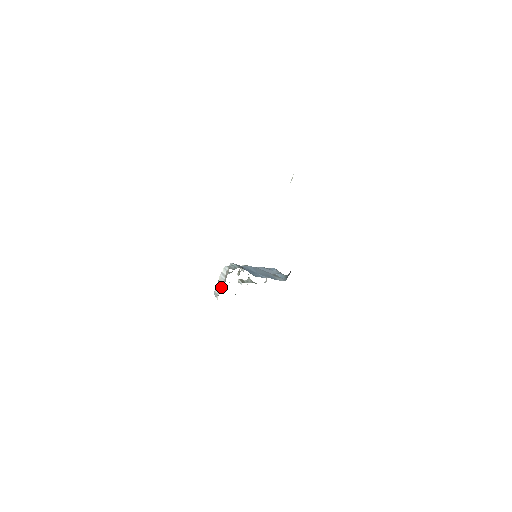
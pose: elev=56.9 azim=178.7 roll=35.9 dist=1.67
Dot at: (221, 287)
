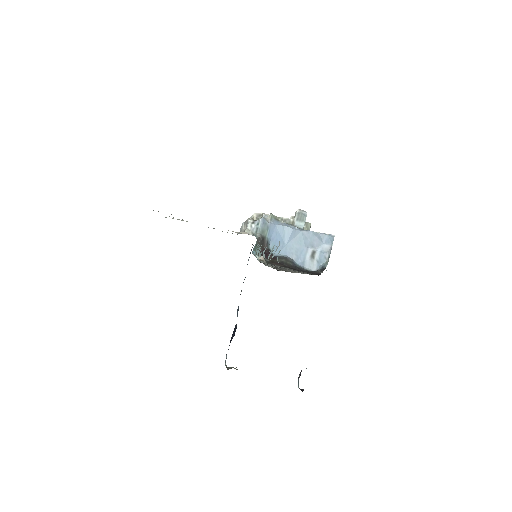
Dot at: (243, 230)
